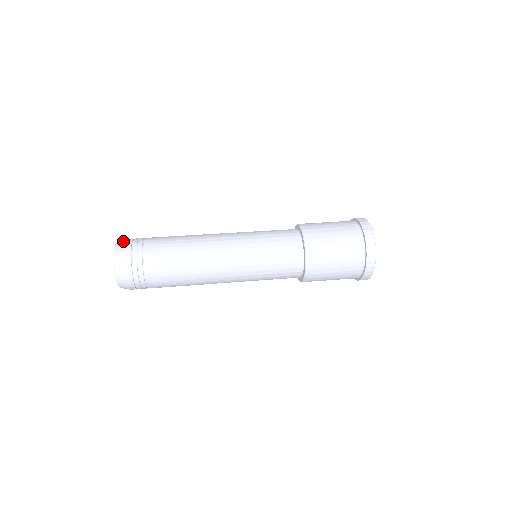
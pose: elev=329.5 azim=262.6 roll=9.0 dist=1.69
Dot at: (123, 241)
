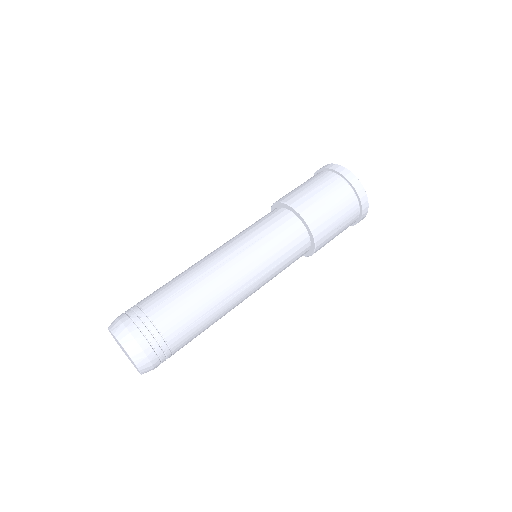
Dot at: (127, 336)
